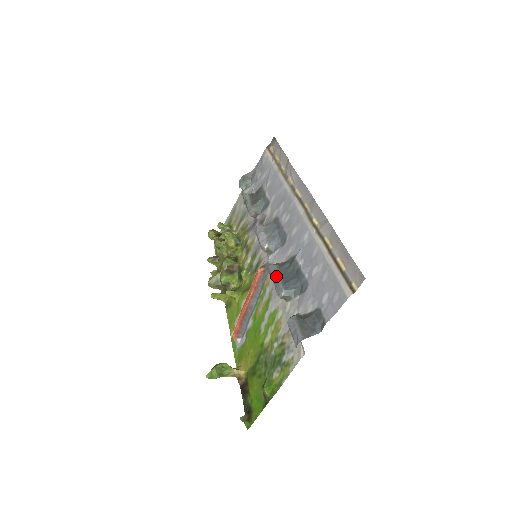
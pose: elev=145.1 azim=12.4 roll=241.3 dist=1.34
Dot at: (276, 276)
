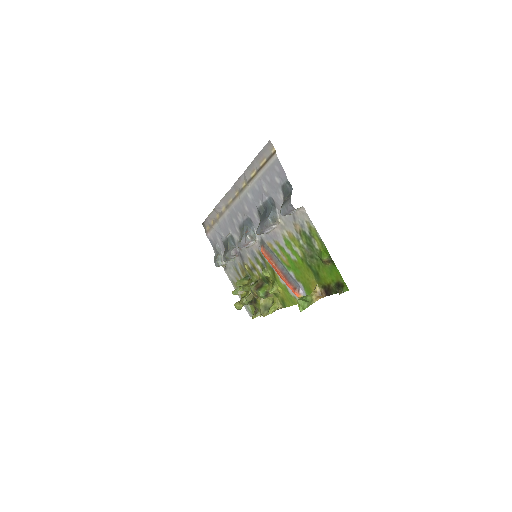
Dot at: (261, 226)
